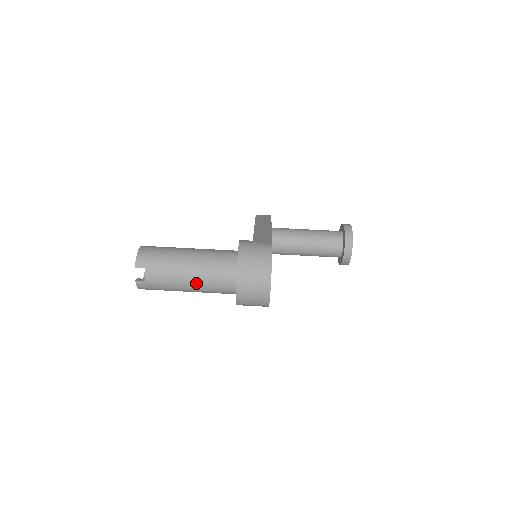
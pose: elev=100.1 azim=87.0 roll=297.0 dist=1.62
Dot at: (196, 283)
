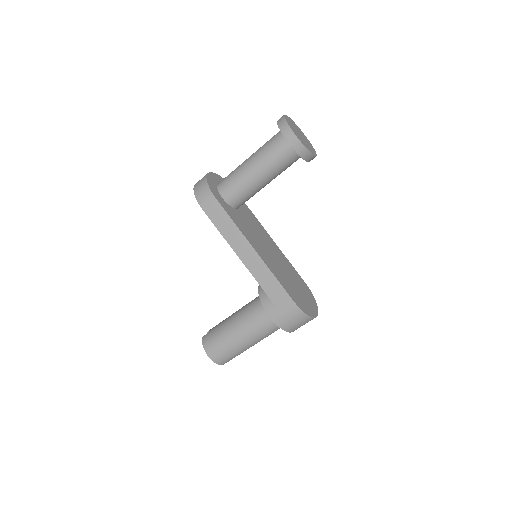
Dot at: occluded
